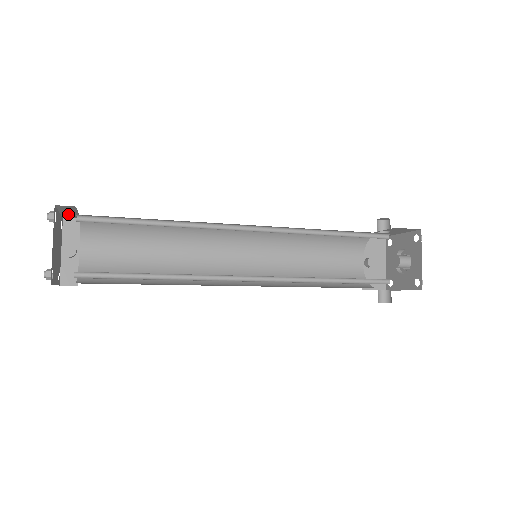
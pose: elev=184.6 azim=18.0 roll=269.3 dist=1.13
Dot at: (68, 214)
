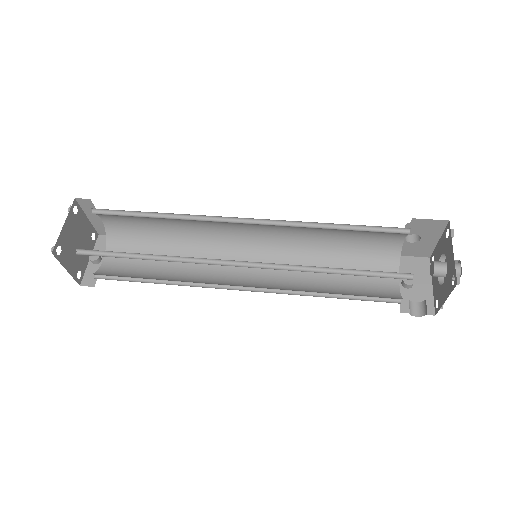
Dot at: (97, 224)
